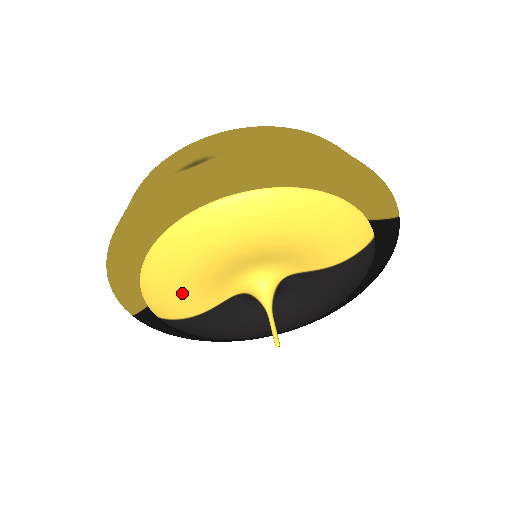
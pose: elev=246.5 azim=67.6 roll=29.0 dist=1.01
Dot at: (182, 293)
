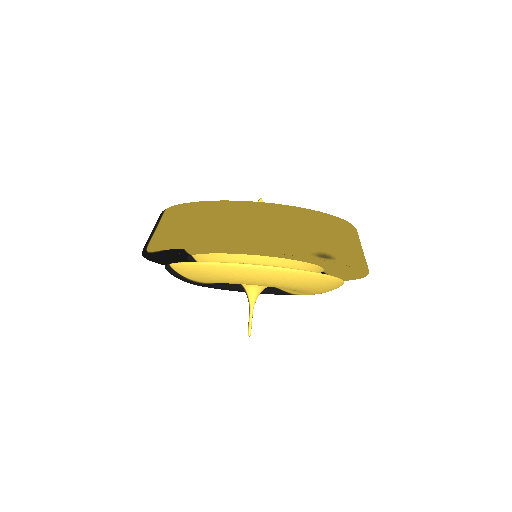
Dot at: (220, 281)
